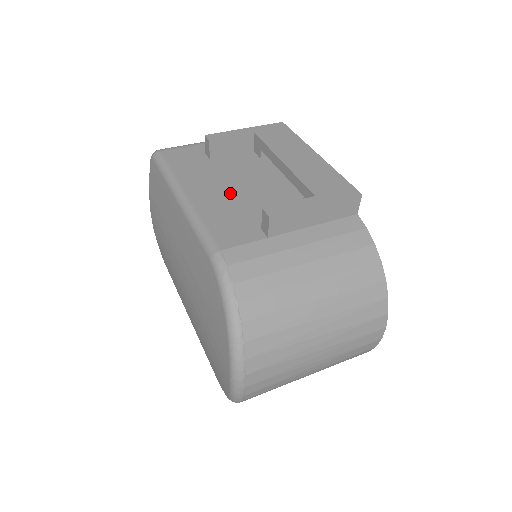
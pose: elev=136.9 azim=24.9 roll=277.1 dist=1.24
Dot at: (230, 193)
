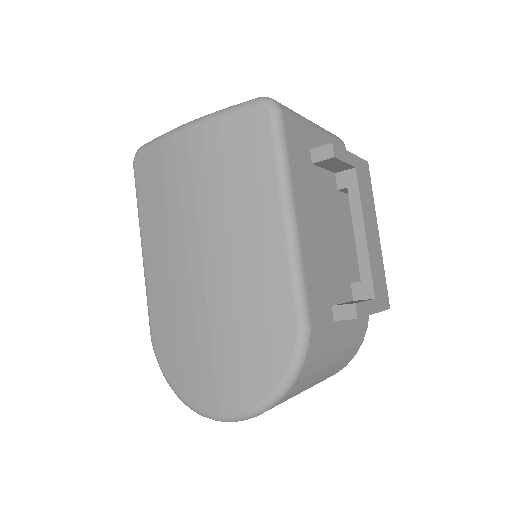
Dot at: (320, 237)
